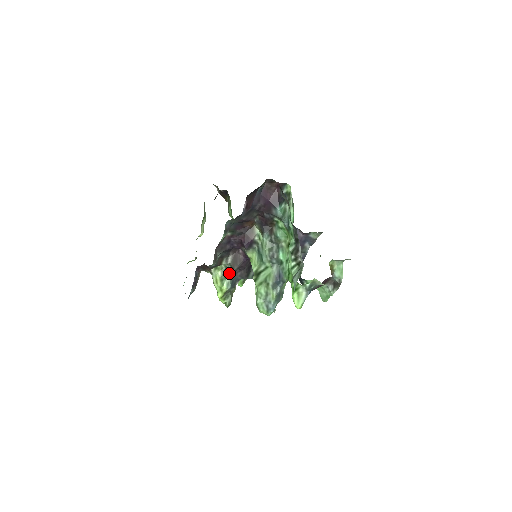
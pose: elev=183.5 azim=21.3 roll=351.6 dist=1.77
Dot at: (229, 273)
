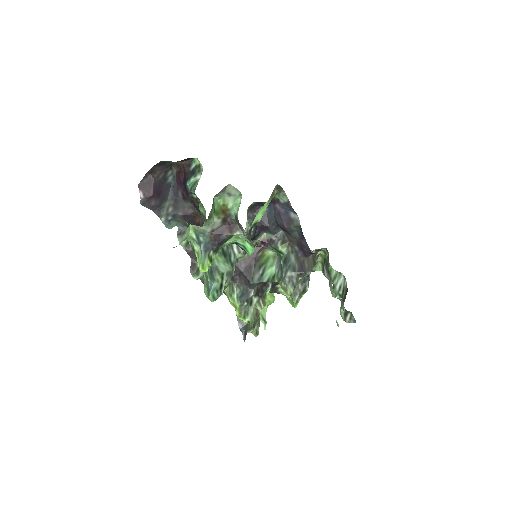
Dot at: (234, 285)
